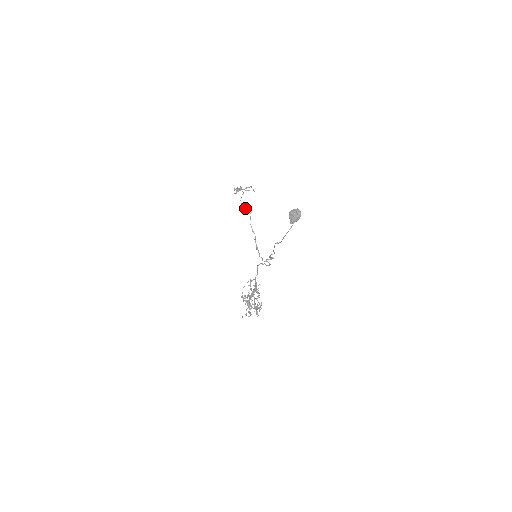
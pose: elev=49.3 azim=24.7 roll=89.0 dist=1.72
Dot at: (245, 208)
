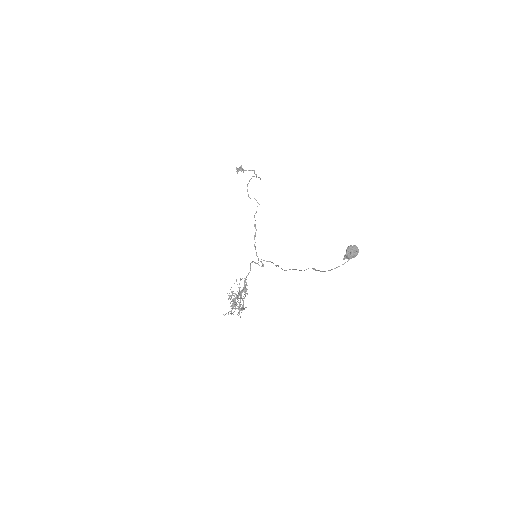
Dot at: occluded
